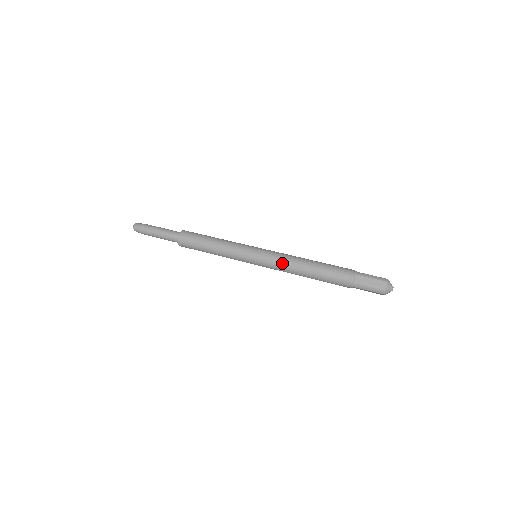
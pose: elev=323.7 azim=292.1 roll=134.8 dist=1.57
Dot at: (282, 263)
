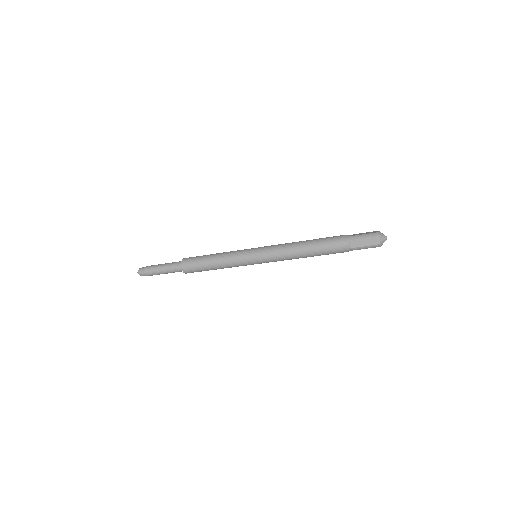
Dot at: (281, 244)
